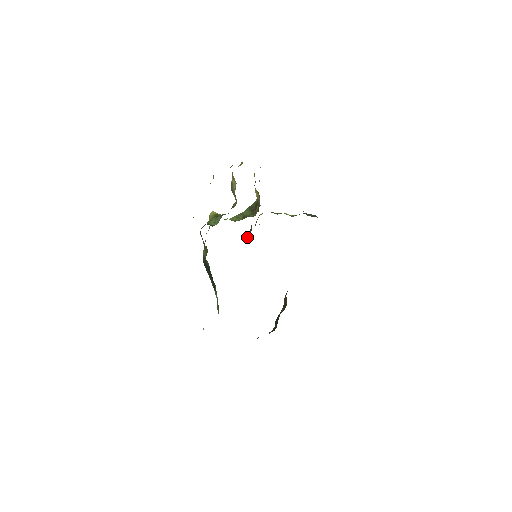
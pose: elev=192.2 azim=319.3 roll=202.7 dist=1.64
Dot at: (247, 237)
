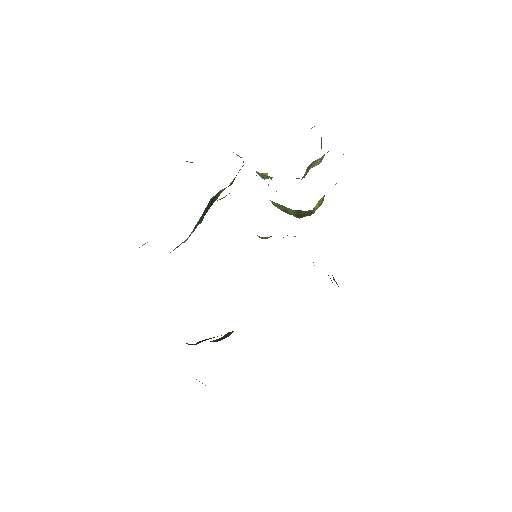
Dot at: (263, 238)
